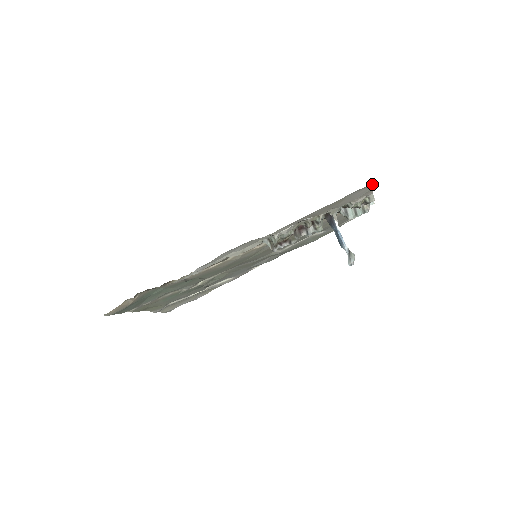
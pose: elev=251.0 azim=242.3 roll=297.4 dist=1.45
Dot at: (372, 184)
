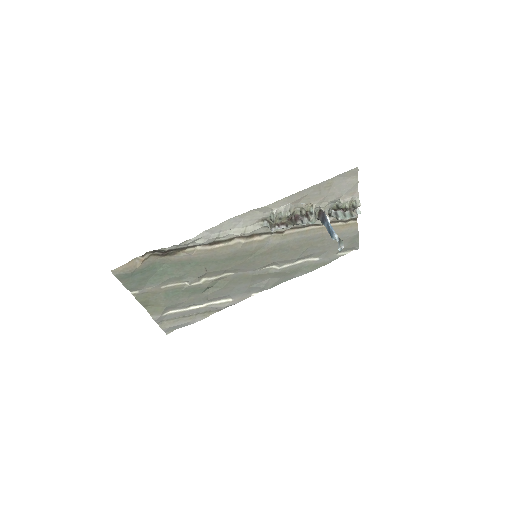
Dot at: (355, 172)
